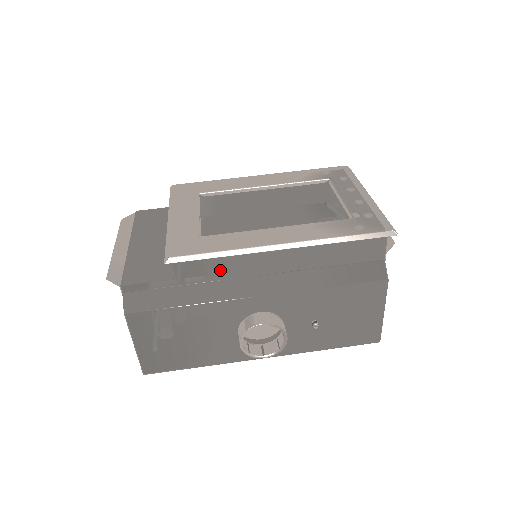
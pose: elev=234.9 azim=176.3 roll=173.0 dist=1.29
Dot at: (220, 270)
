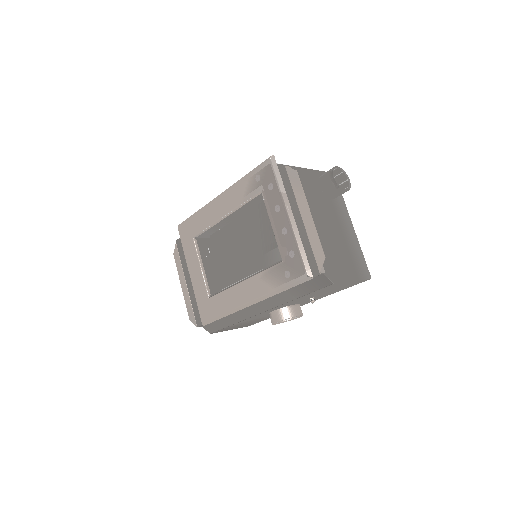
Dot at: occluded
